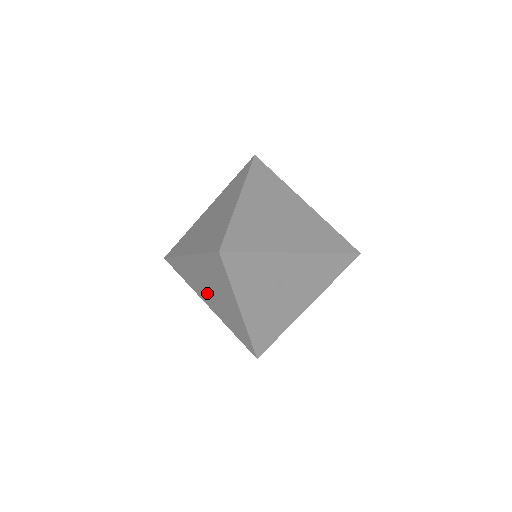
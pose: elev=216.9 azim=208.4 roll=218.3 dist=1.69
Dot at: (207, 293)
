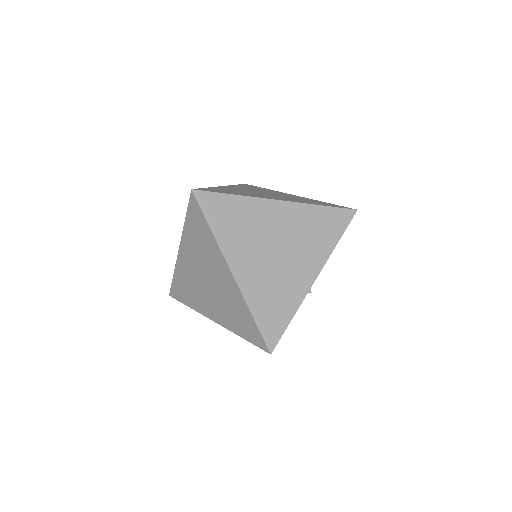
Dot at: occluded
